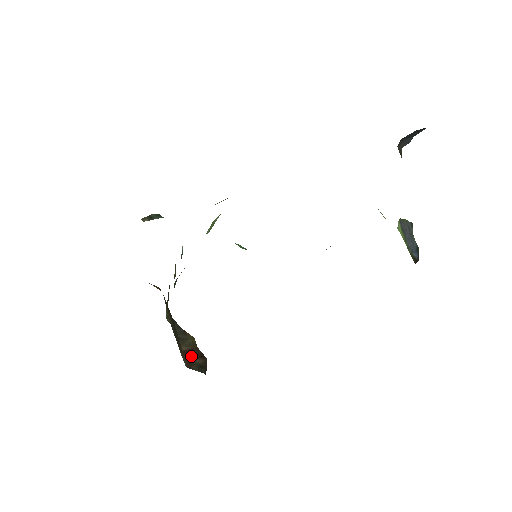
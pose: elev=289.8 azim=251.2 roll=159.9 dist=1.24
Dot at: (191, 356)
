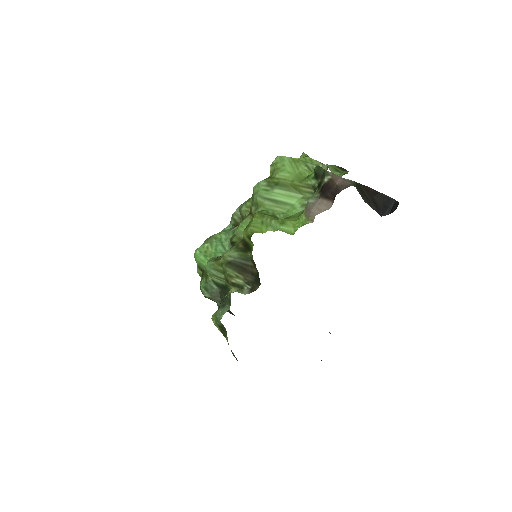
Dot at: occluded
